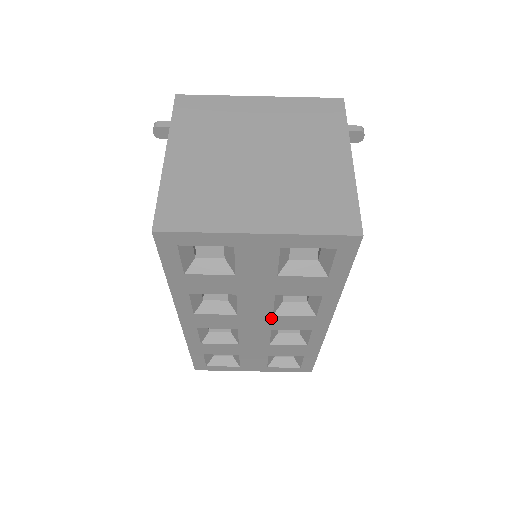
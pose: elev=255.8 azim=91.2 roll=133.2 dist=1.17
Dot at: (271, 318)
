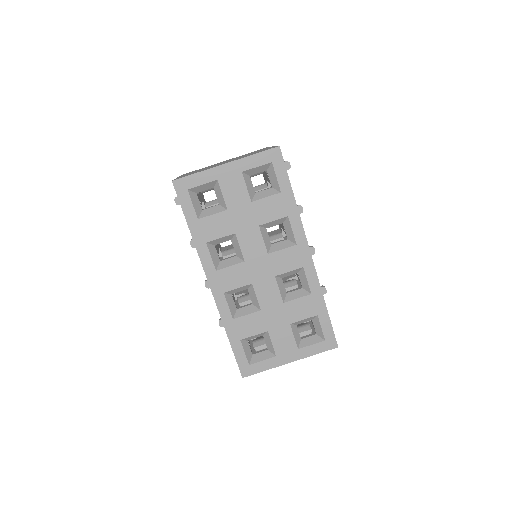
Dot at: (268, 259)
